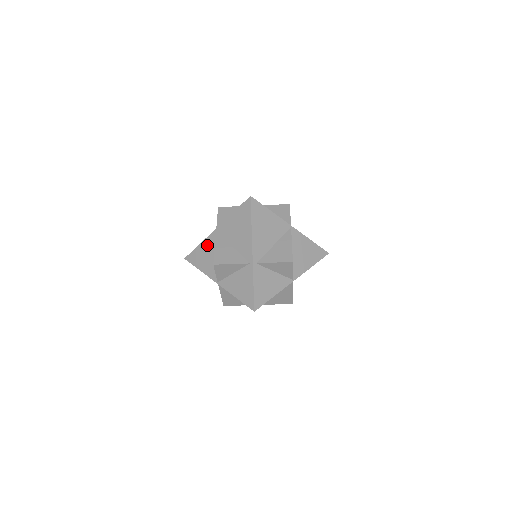
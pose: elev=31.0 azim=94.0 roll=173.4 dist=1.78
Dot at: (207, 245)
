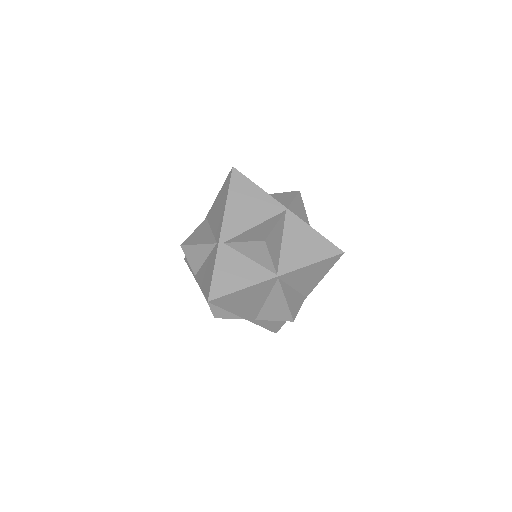
Dot at: occluded
